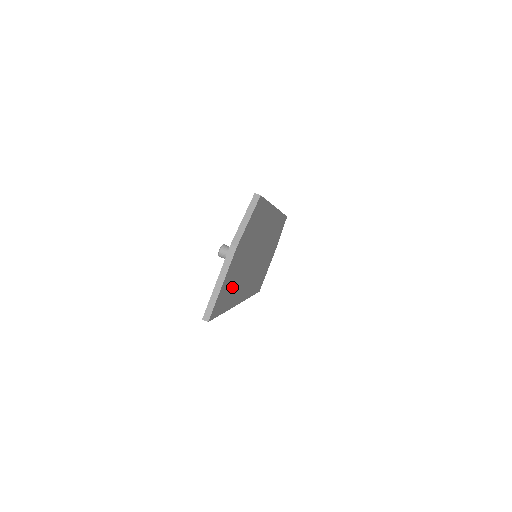
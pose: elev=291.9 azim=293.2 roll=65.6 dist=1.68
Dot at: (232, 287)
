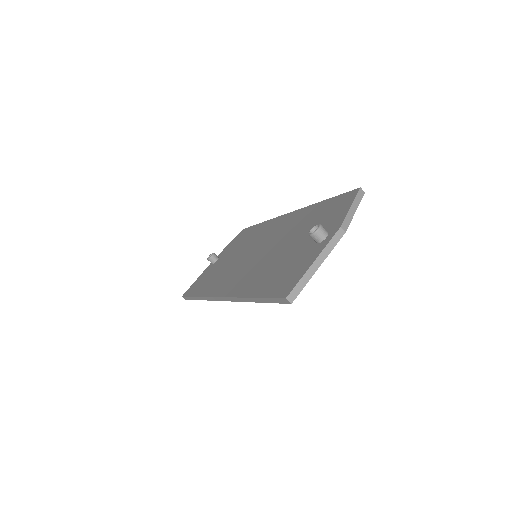
Dot at: occluded
